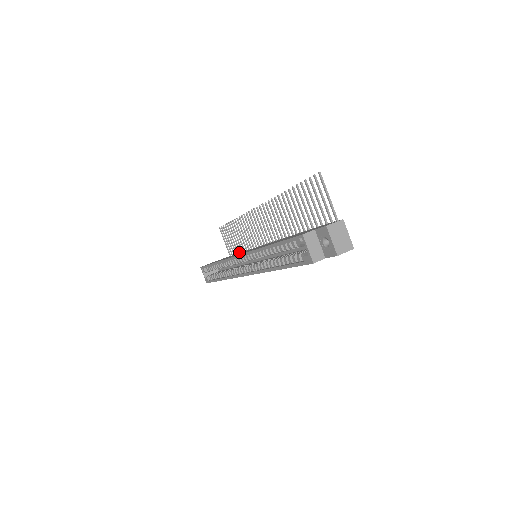
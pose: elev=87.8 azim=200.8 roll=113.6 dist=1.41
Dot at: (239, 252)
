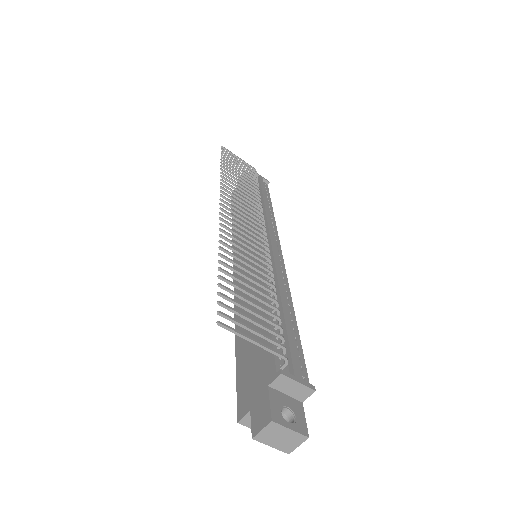
Dot at: (255, 184)
